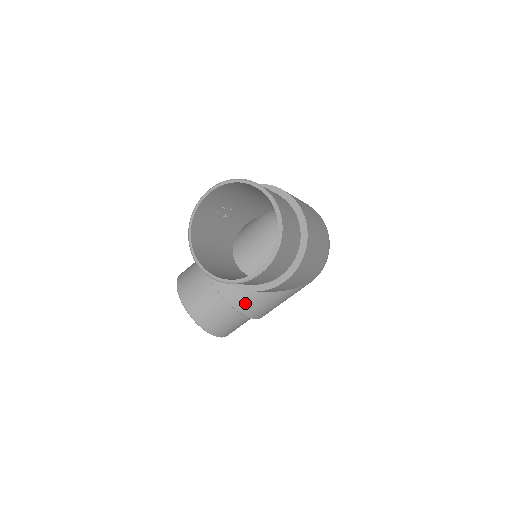
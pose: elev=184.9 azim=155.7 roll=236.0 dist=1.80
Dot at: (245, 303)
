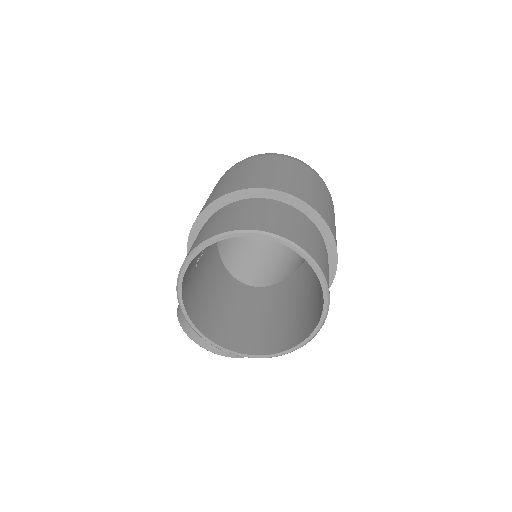
Dot at: occluded
